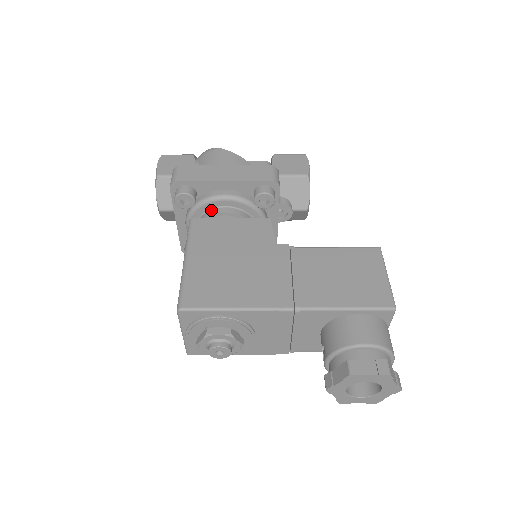
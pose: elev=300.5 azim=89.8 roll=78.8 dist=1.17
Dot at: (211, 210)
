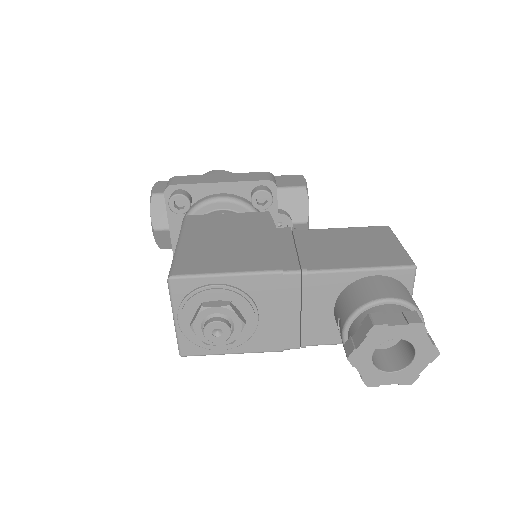
Dot at: occluded
